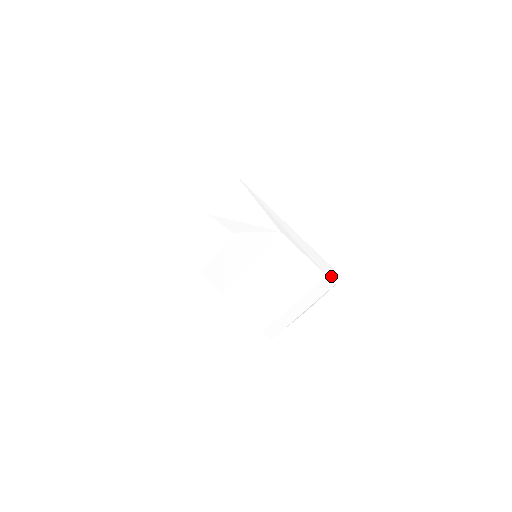
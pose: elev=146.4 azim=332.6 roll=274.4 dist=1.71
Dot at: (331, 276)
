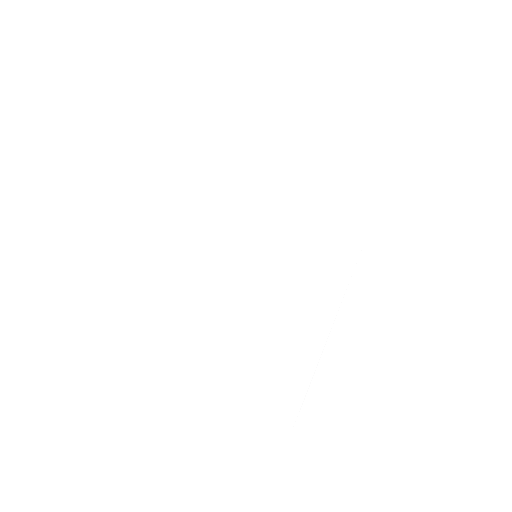
Dot at: (349, 253)
